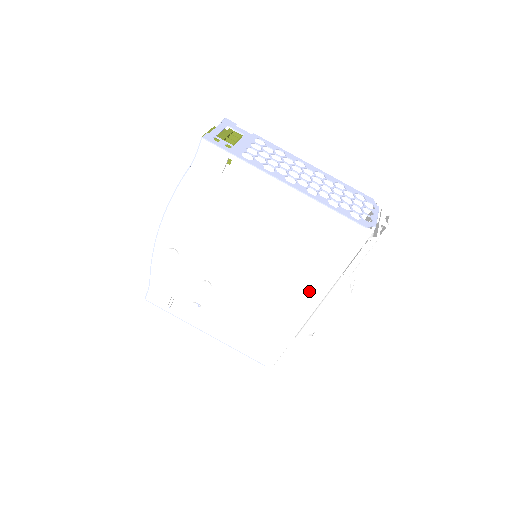
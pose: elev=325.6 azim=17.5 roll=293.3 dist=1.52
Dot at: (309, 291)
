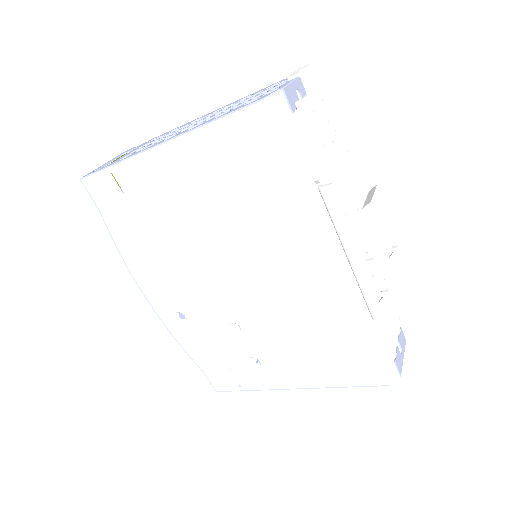
Dot at: (312, 241)
